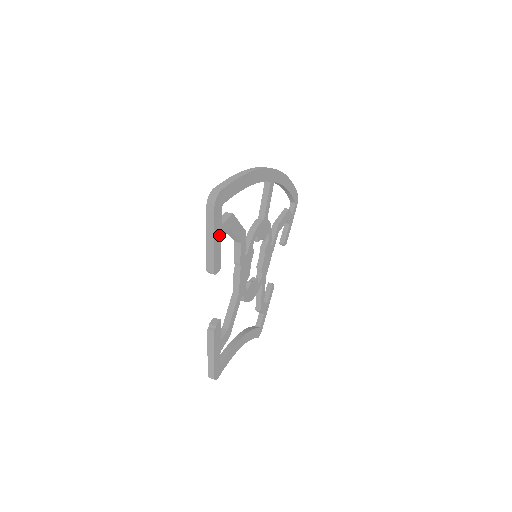
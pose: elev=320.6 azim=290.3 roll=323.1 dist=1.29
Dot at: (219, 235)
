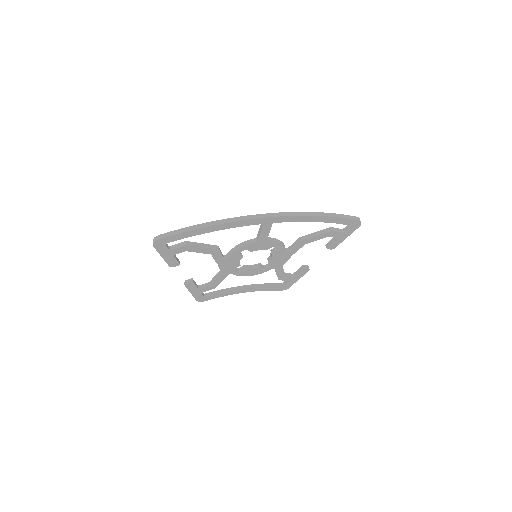
Dot at: (169, 254)
